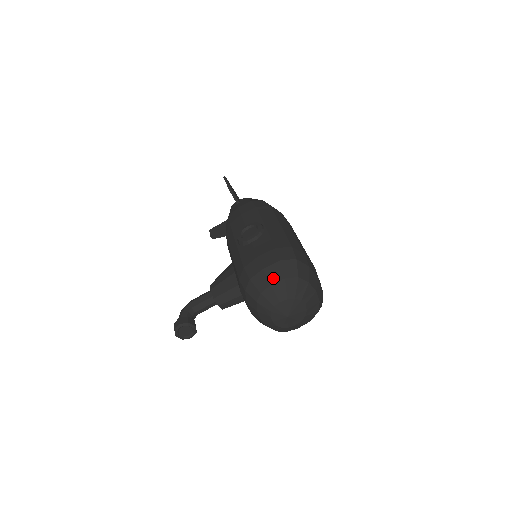
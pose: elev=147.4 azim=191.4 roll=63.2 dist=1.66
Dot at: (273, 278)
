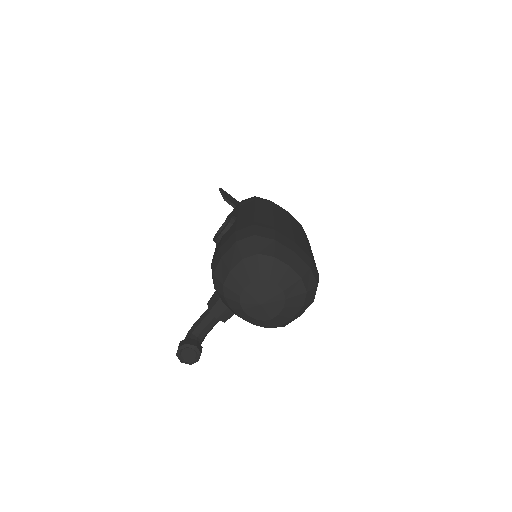
Dot at: (231, 263)
